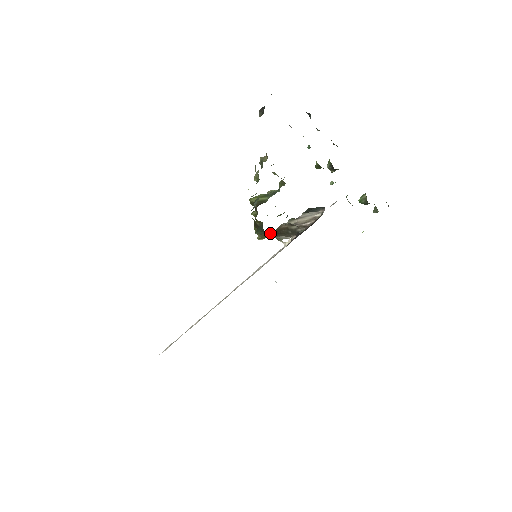
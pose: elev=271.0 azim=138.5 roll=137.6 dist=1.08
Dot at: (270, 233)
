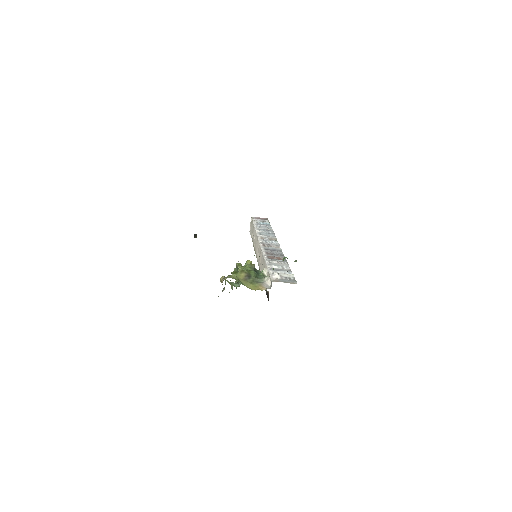
Dot at: occluded
